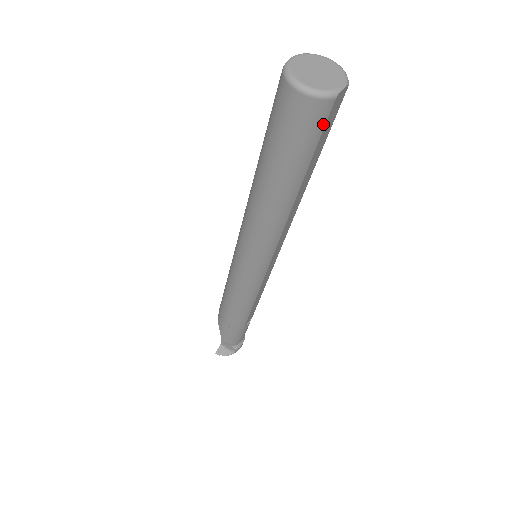
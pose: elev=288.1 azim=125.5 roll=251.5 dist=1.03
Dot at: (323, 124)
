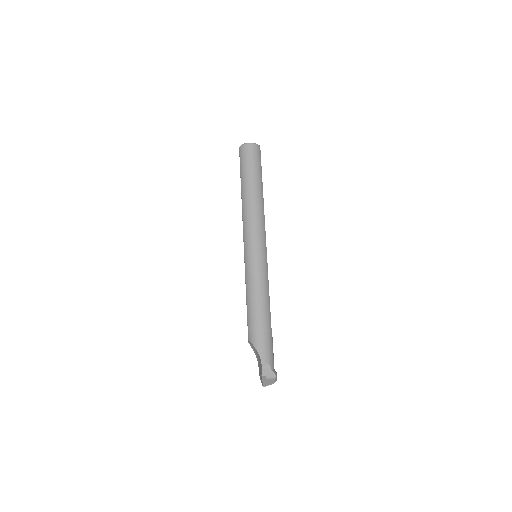
Dot at: (260, 156)
